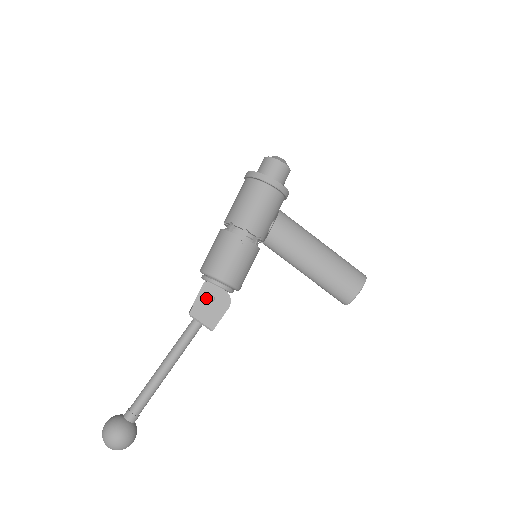
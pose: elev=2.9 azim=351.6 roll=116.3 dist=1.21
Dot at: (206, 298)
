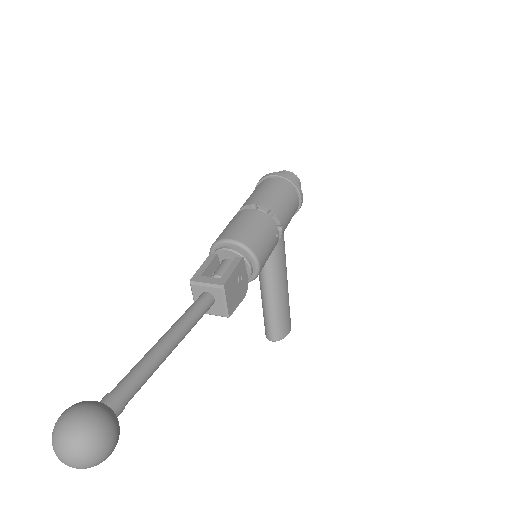
Dot at: (238, 276)
